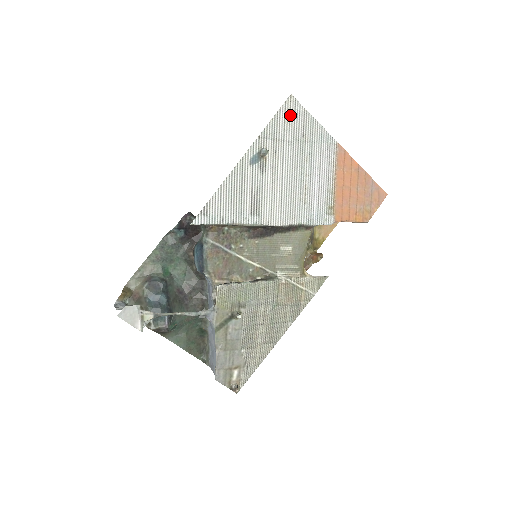
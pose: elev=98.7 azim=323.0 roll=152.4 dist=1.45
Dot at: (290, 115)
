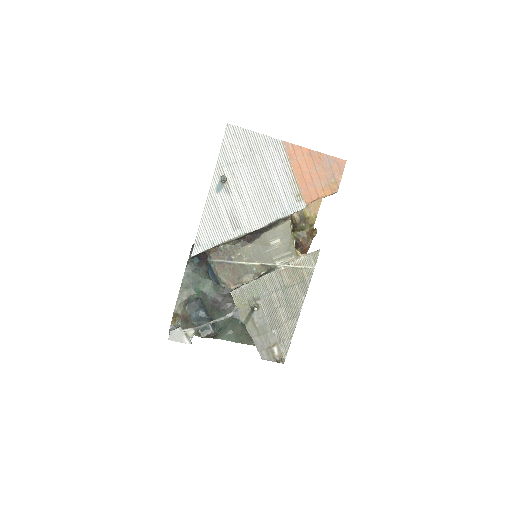
Dot at: (233, 140)
